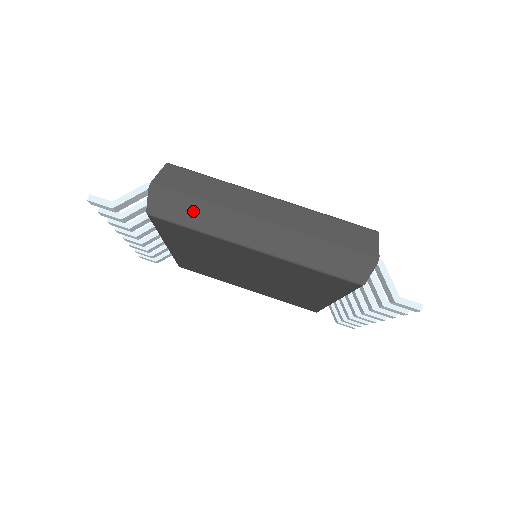
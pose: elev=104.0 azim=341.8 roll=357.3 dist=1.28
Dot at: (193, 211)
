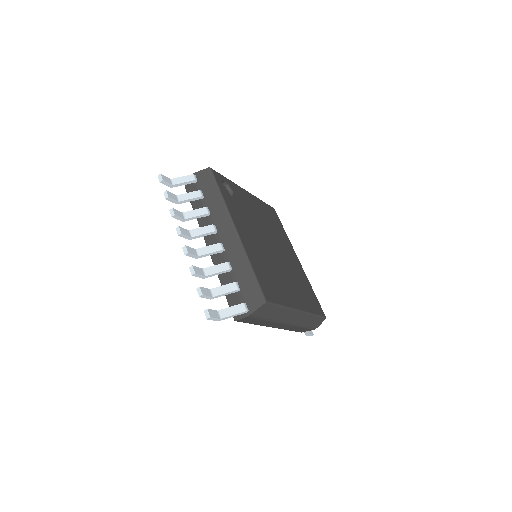
Dot at: (259, 321)
